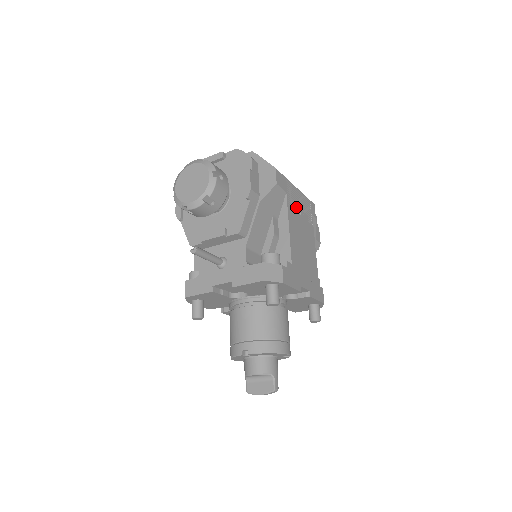
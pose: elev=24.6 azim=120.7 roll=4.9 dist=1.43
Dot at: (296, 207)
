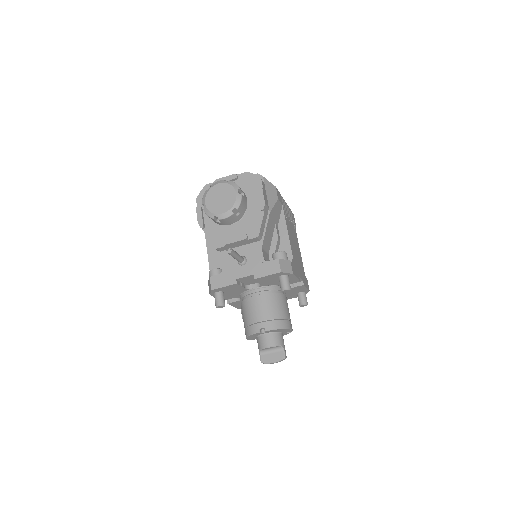
Dot at: (287, 217)
